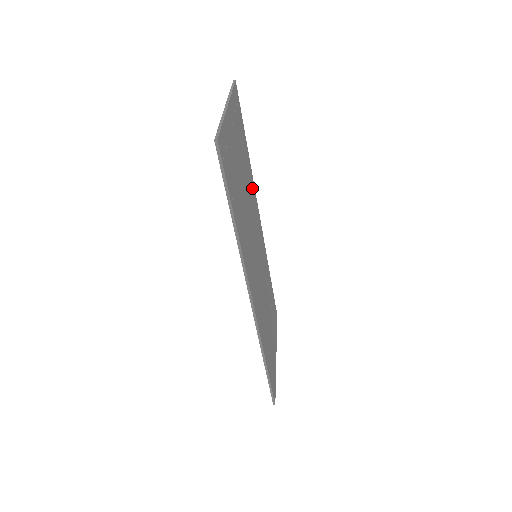
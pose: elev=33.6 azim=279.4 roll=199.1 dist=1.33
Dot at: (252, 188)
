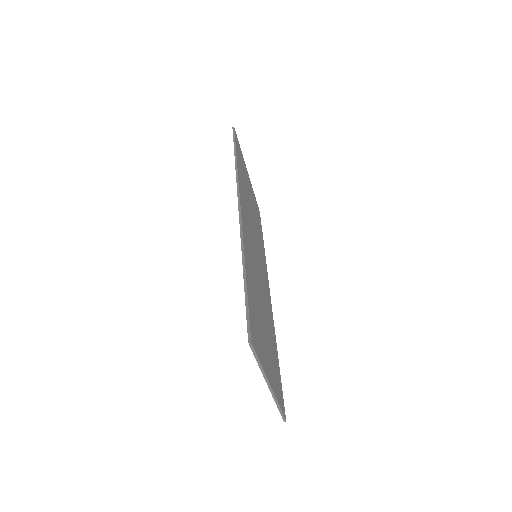
Dot at: (263, 256)
